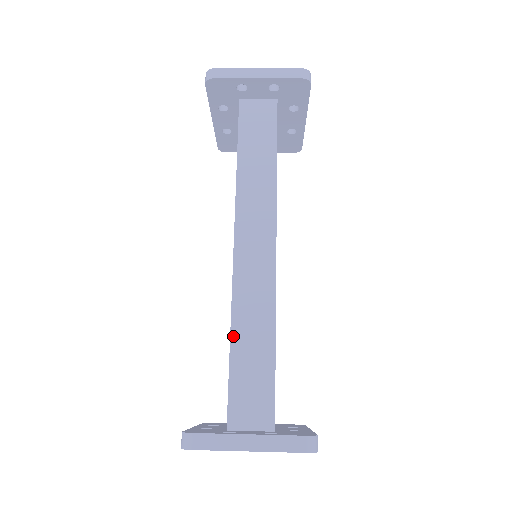
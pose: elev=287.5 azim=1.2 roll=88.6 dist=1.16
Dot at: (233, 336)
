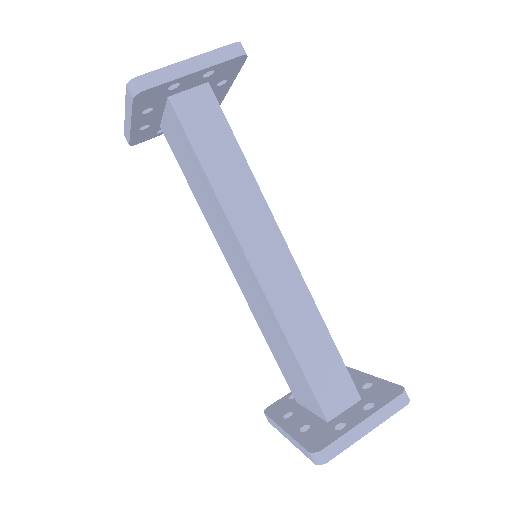
Dot at: (293, 347)
